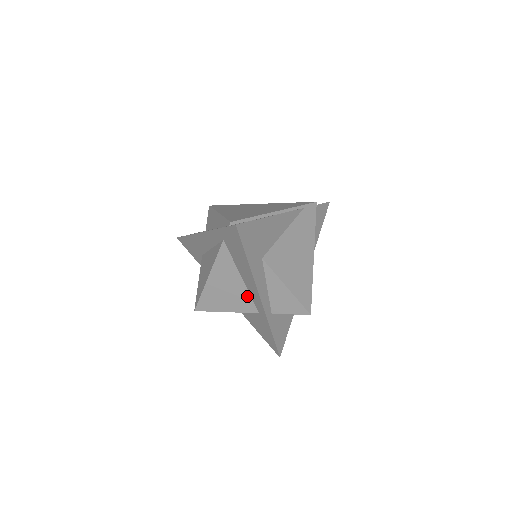
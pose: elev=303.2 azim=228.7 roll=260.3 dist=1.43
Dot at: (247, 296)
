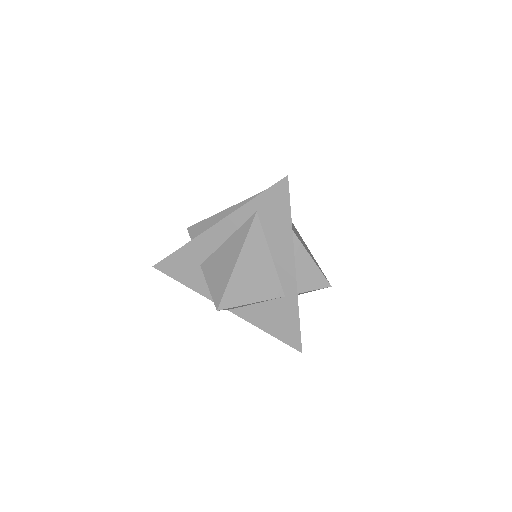
Dot at: (274, 277)
